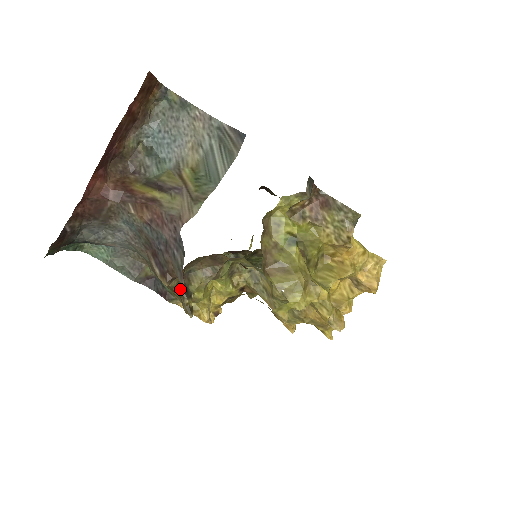
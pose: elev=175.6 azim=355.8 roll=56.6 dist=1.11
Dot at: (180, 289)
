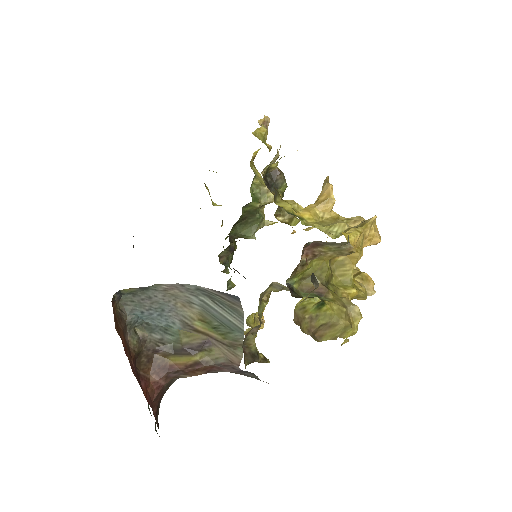
Dot at: (250, 361)
